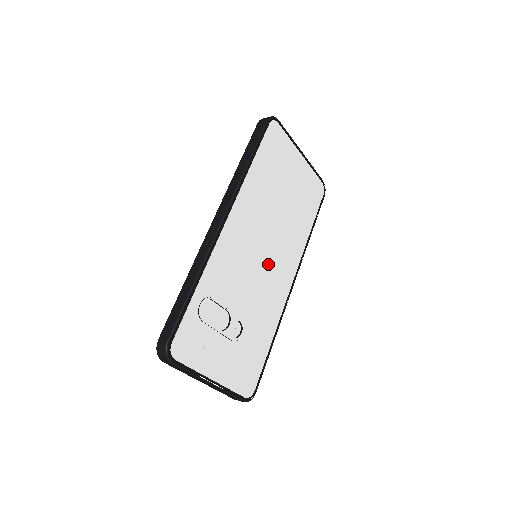
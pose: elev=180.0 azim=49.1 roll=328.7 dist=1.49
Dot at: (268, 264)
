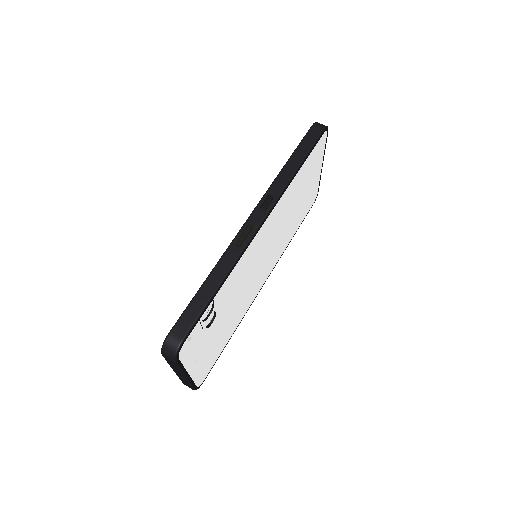
Dot at: (262, 266)
